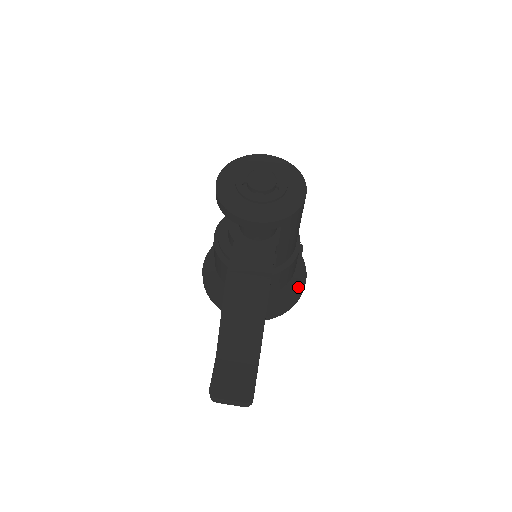
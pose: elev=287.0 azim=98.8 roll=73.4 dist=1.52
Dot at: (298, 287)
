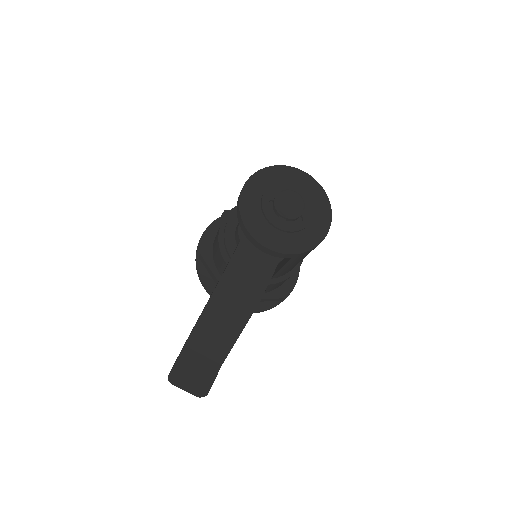
Dot at: (285, 295)
